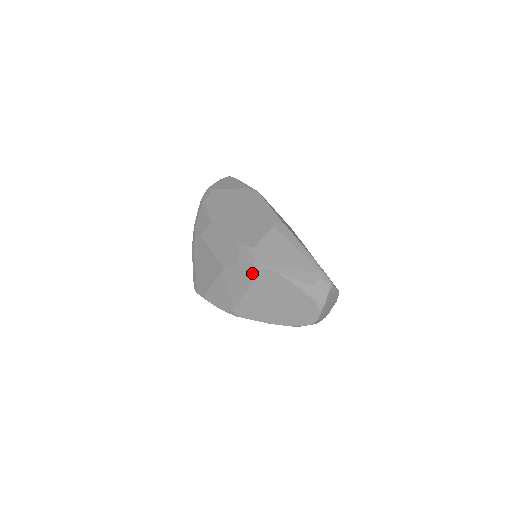
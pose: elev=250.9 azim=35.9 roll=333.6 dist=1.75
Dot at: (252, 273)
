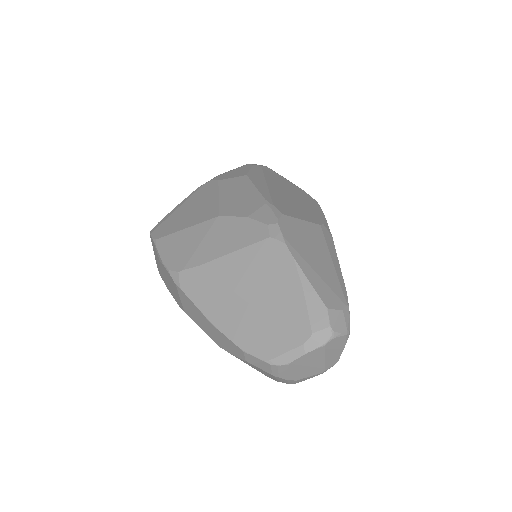
Dot at: (256, 236)
